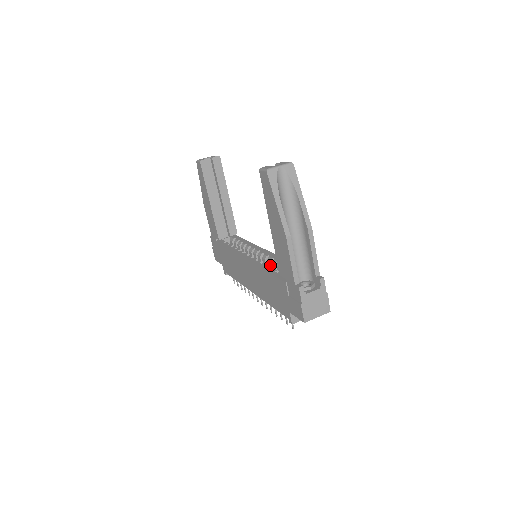
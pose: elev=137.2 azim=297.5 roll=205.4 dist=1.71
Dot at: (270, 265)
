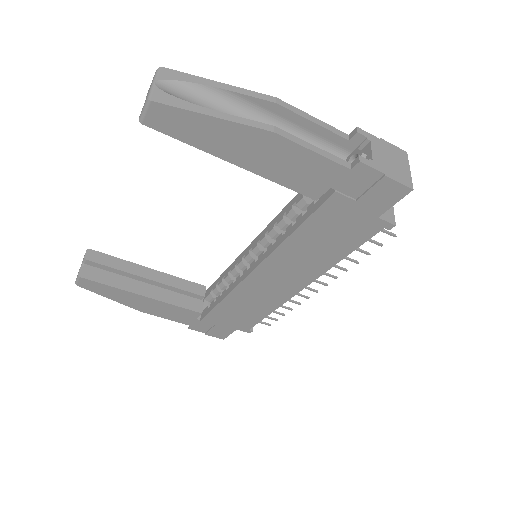
Dot at: occluded
